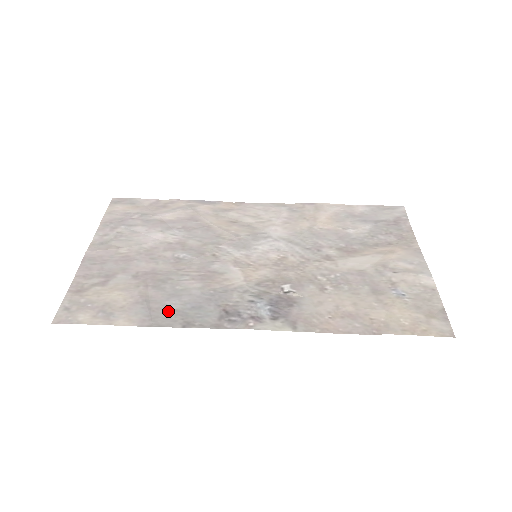
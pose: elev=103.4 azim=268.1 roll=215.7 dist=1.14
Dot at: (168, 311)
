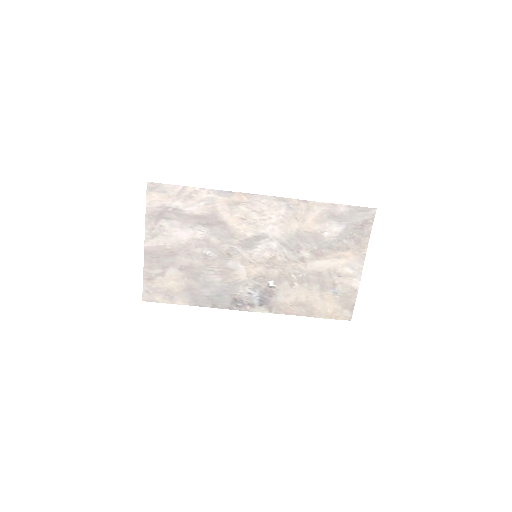
Dot at: (203, 297)
